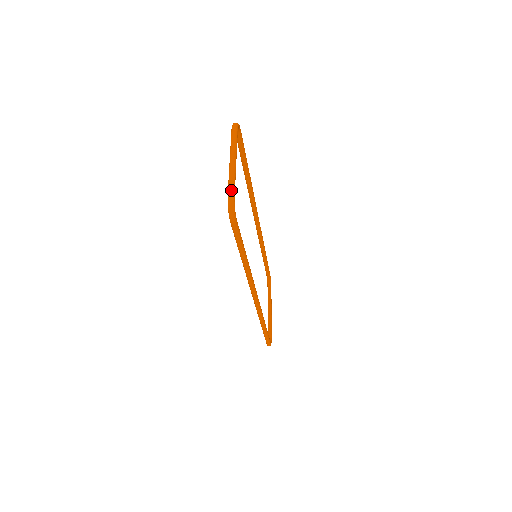
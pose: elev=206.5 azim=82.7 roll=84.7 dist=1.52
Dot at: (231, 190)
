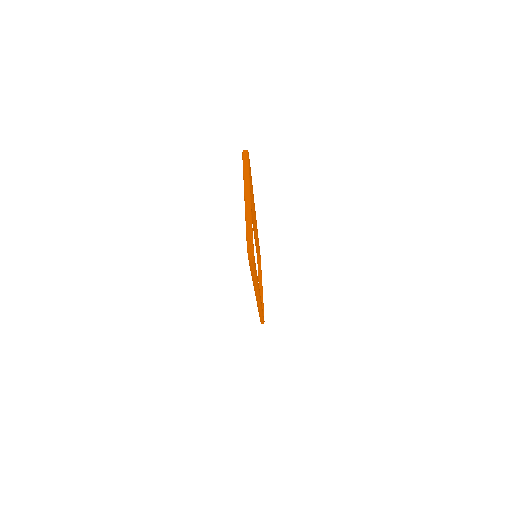
Dot at: (249, 231)
